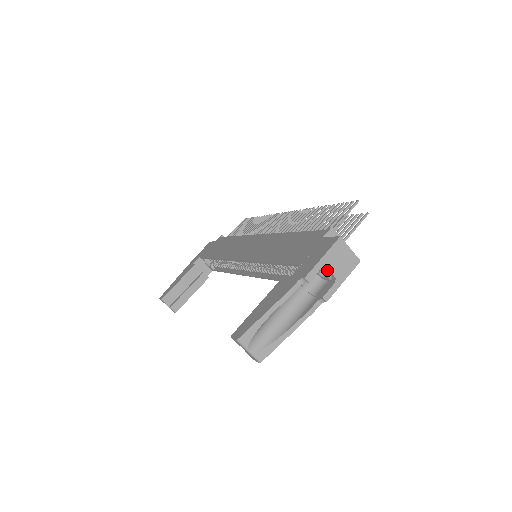
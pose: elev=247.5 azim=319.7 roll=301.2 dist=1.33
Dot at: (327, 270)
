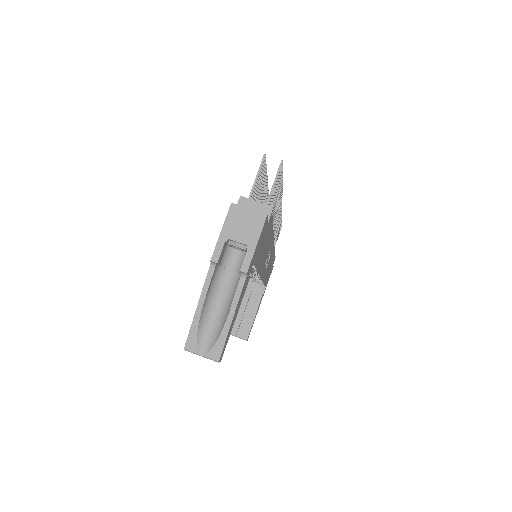
Dot at: (235, 242)
